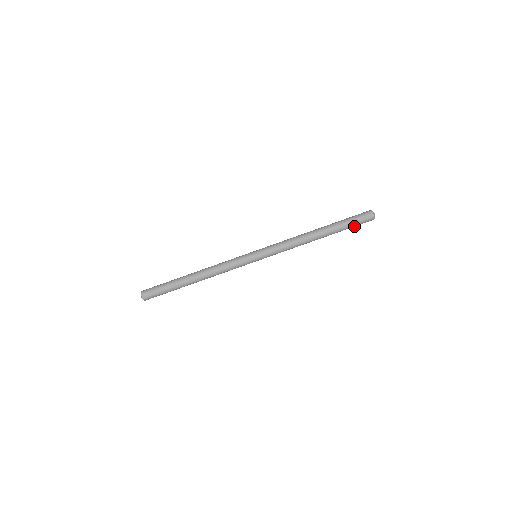
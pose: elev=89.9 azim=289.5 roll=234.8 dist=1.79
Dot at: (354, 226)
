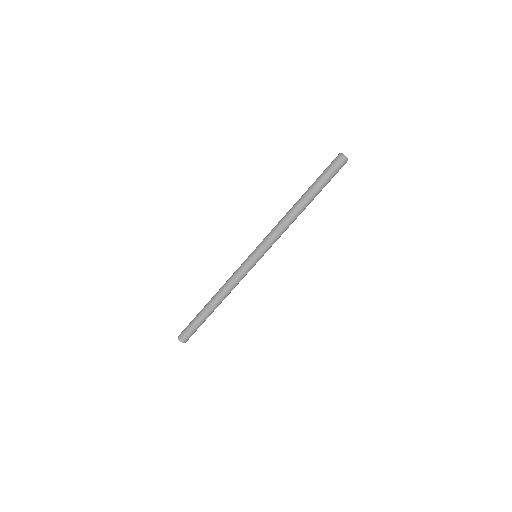
Dot at: (331, 178)
